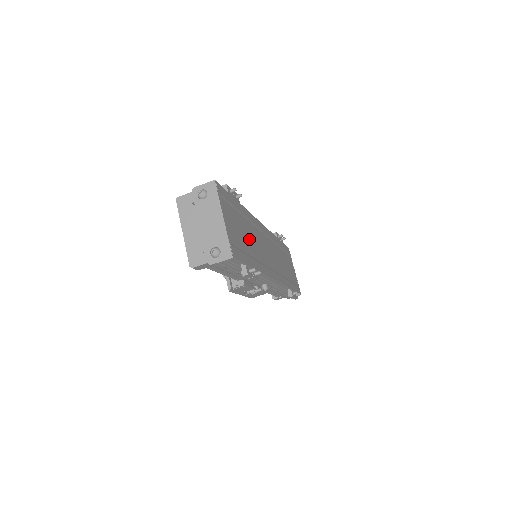
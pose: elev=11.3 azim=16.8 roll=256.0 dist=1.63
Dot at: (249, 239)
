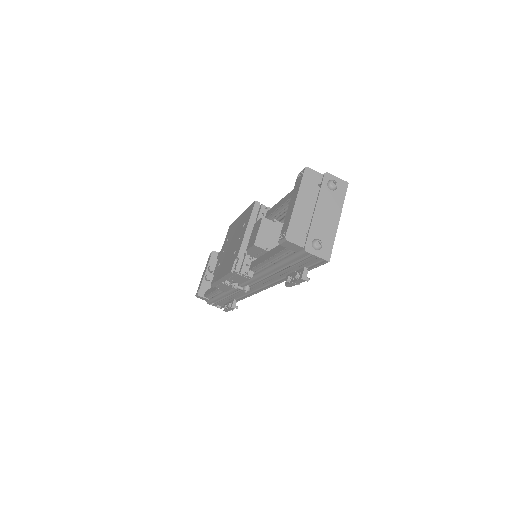
Dot at: occluded
